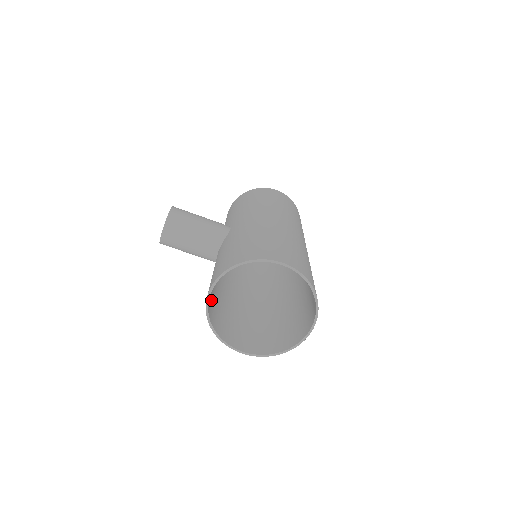
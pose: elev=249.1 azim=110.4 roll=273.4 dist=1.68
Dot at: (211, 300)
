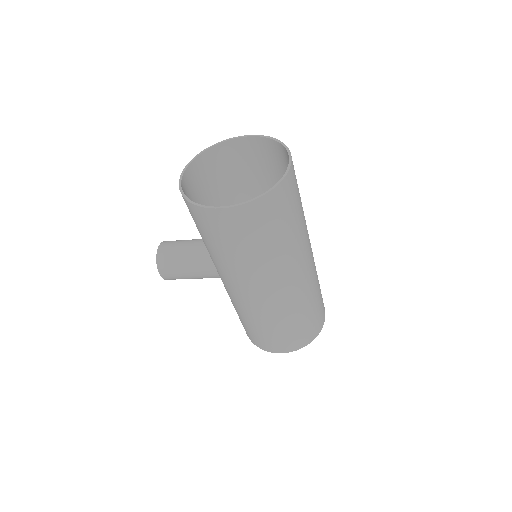
Dot at: occluded
